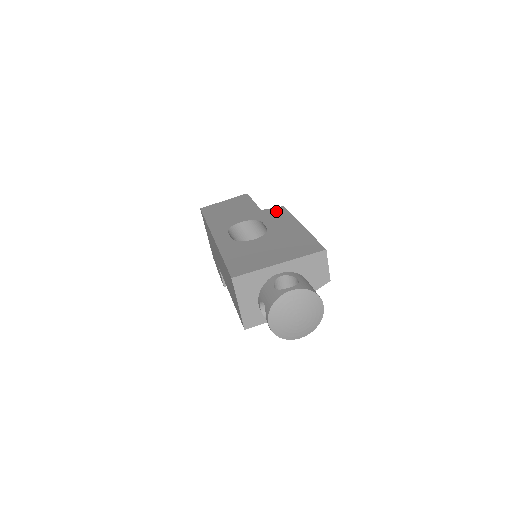
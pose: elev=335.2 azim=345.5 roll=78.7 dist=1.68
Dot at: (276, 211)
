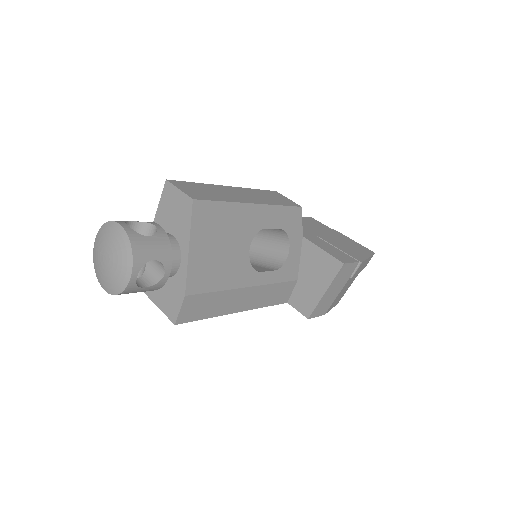
Dot at: occluded
